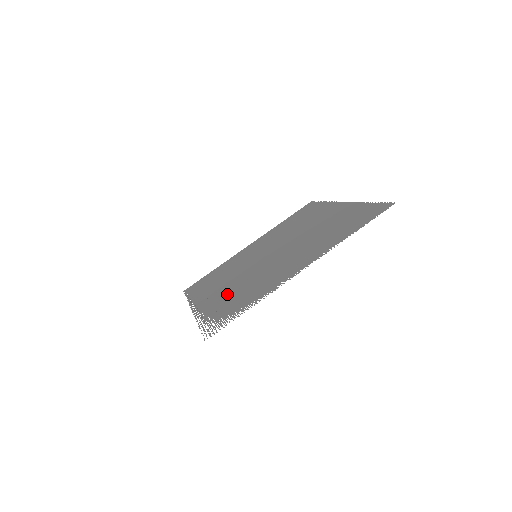
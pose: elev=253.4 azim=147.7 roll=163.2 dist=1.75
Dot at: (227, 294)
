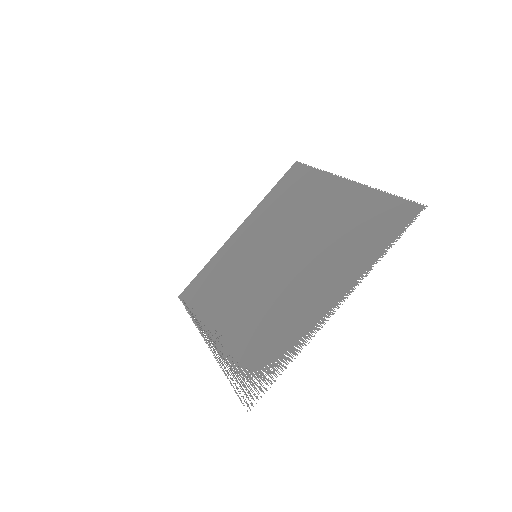
Dot at: (244, 325)
